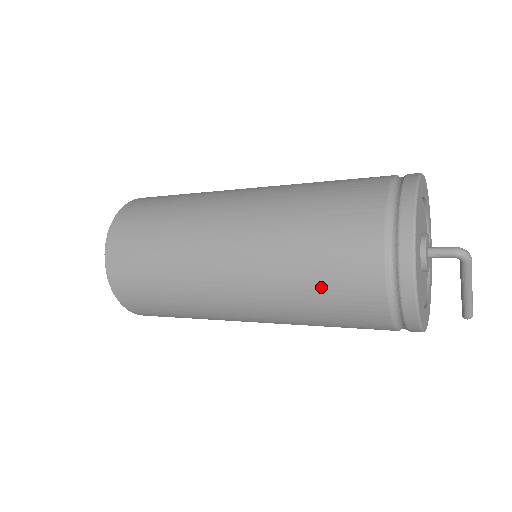
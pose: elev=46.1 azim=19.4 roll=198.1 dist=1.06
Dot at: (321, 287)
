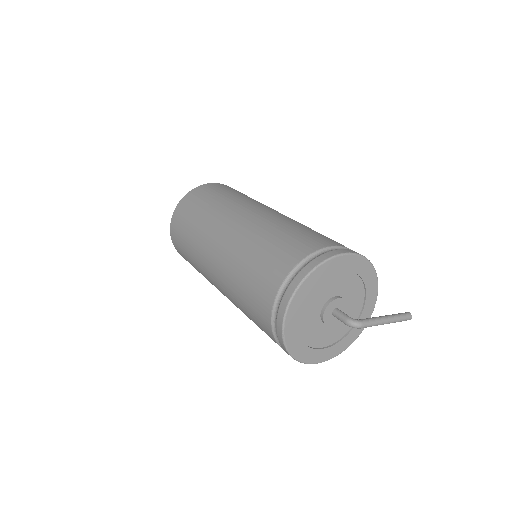
Dot at: occluded
